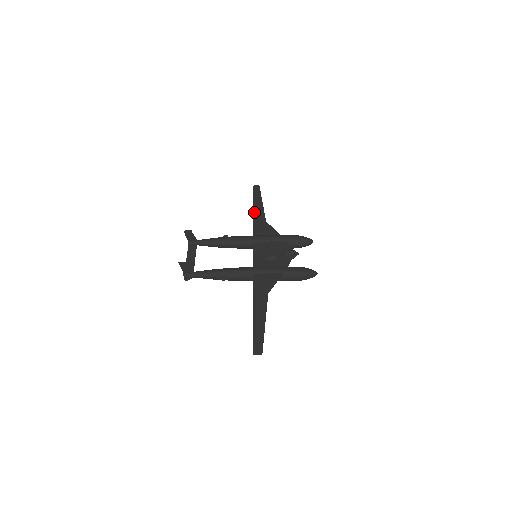
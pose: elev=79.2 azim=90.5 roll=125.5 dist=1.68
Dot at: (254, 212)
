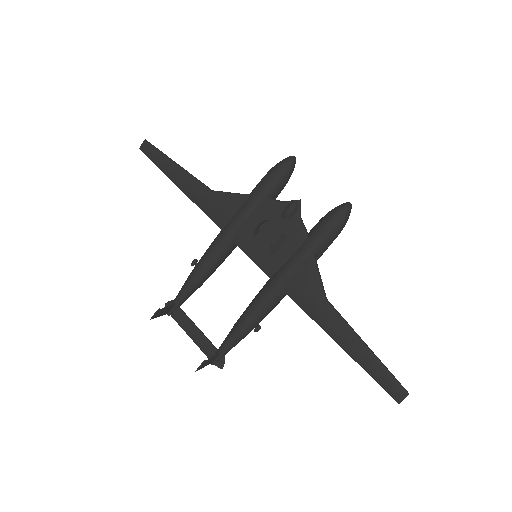
Dot at: (184, 191)
